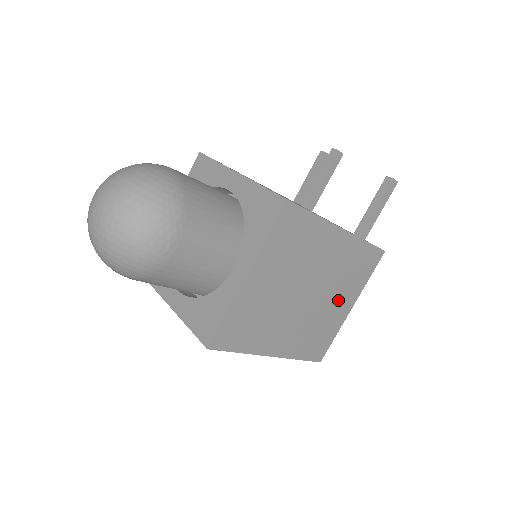
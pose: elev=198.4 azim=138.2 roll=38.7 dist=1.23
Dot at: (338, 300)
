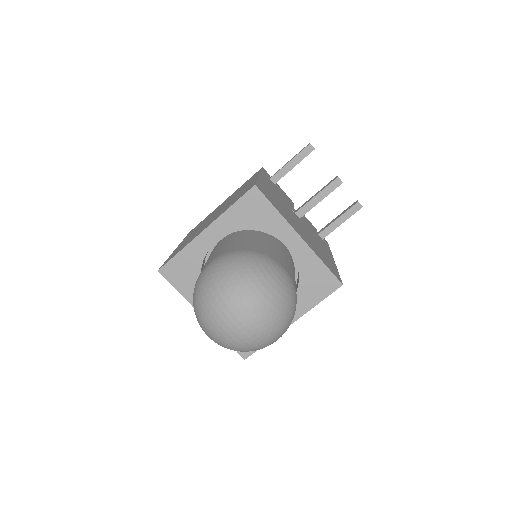
Dot at: occluded
